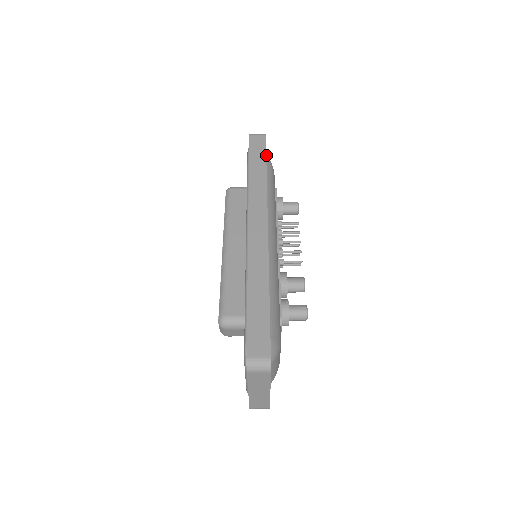
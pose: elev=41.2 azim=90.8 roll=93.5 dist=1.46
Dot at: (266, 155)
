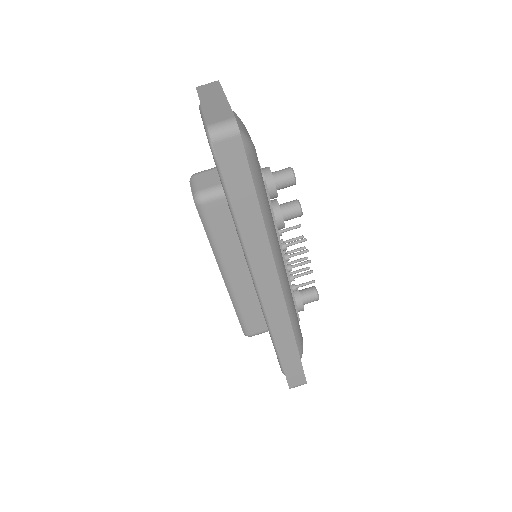
Dot at: occluded
